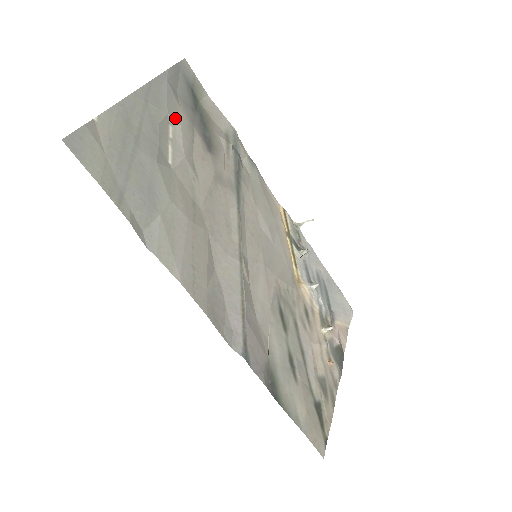
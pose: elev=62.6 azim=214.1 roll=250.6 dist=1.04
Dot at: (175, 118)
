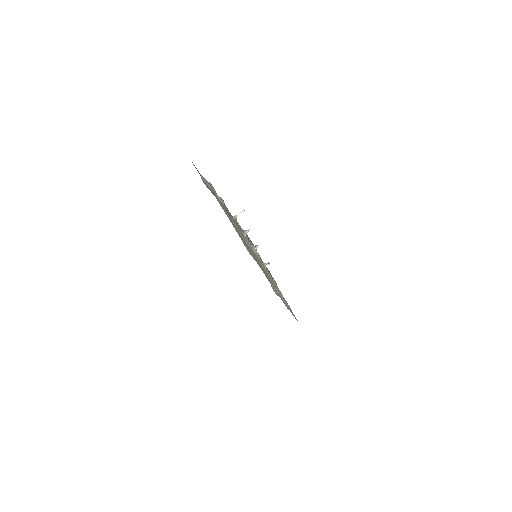
Dot at: occluded
